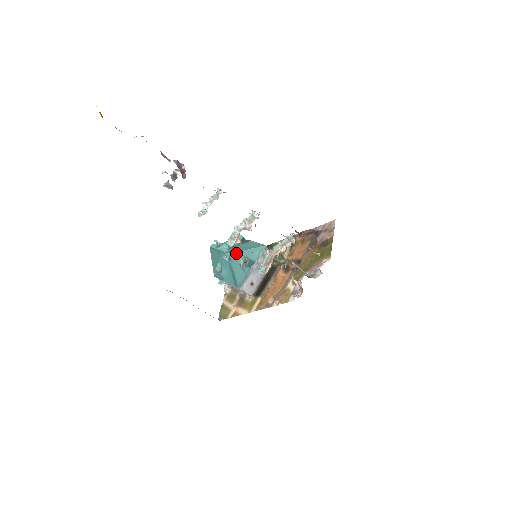
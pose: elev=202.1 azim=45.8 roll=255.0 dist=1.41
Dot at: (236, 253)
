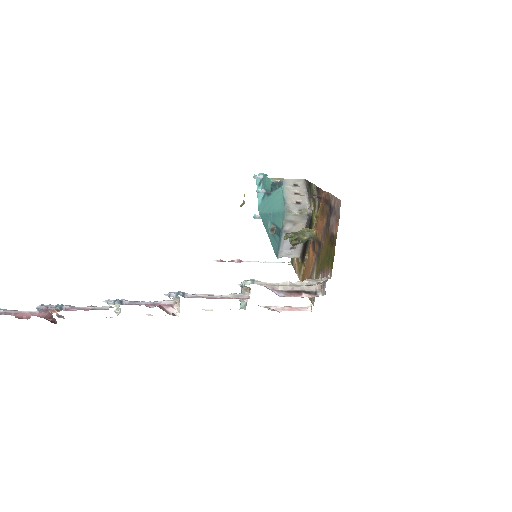
Dot at: (263, 214)
